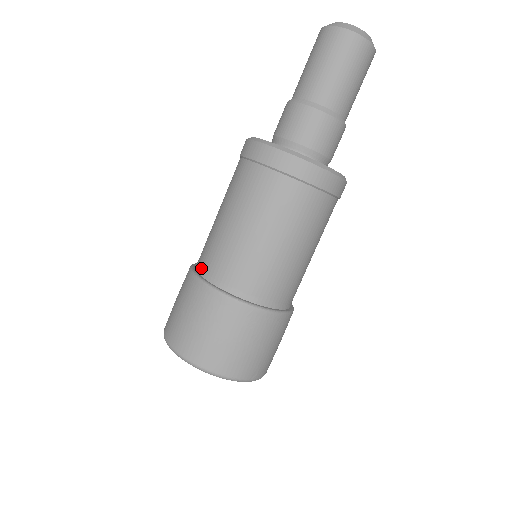
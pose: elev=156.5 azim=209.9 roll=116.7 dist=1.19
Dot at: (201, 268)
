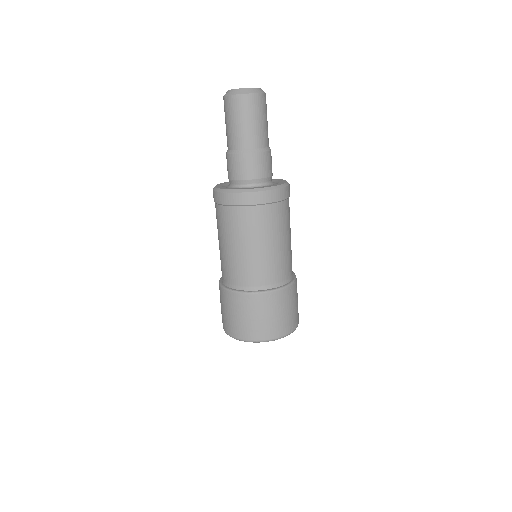
Dot at: (227, 283)
